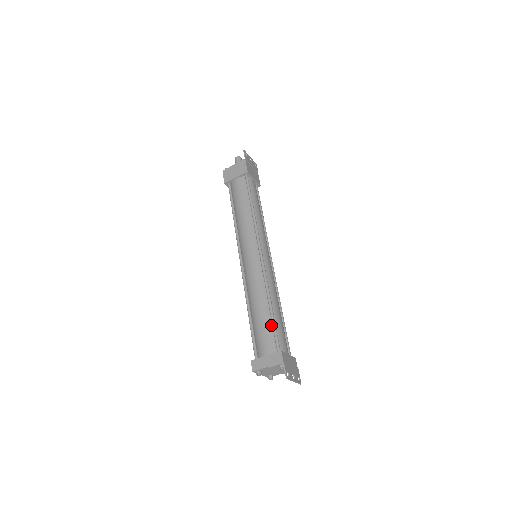
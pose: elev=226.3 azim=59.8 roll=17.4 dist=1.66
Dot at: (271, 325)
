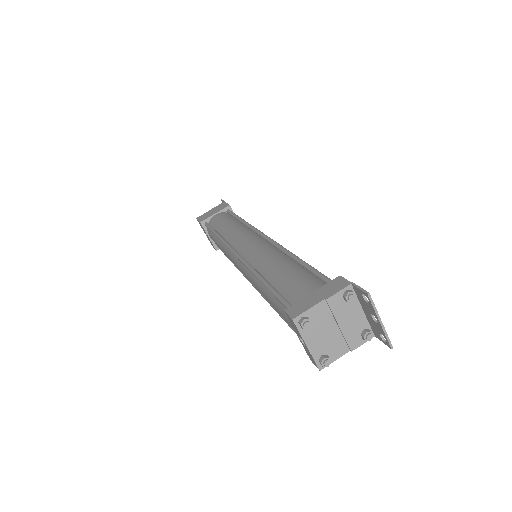
Dot at: (307, 272)
